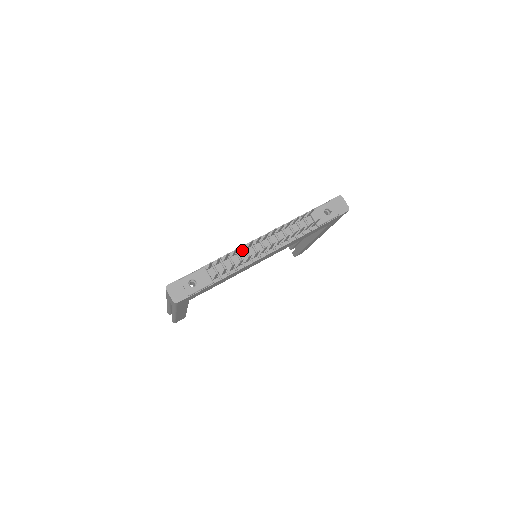
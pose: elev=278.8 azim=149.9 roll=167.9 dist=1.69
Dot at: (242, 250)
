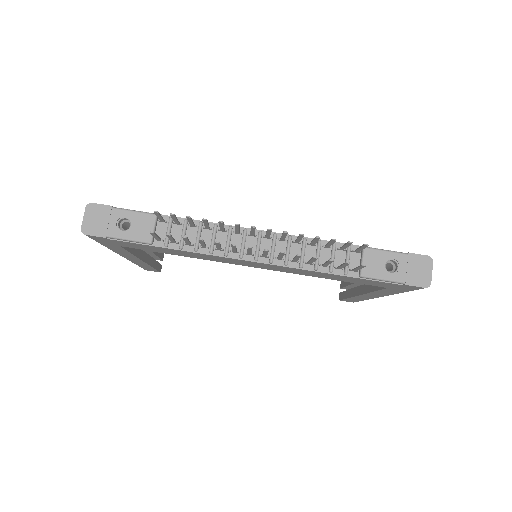
Dot at: (224, 229)
